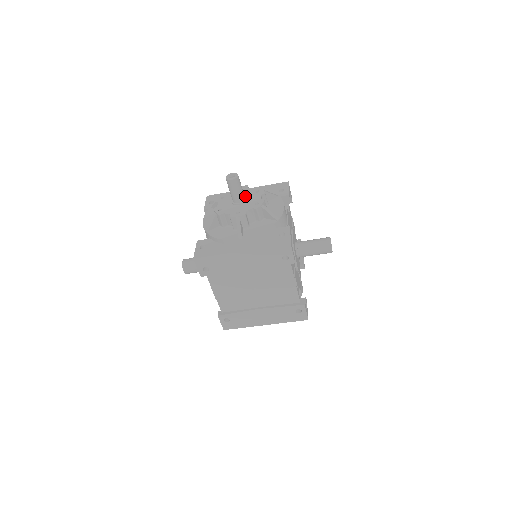
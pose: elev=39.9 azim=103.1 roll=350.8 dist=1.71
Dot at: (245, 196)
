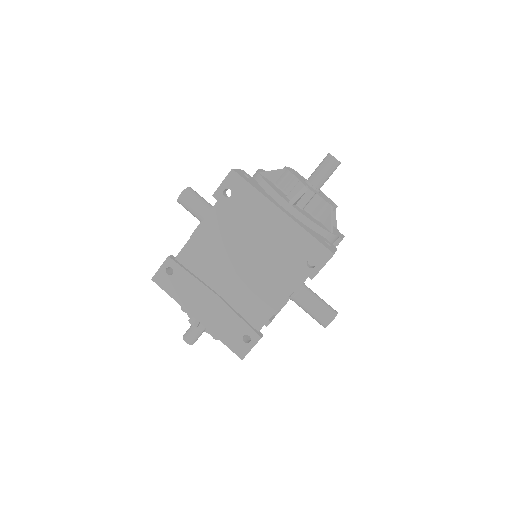
Dot at: occluded
